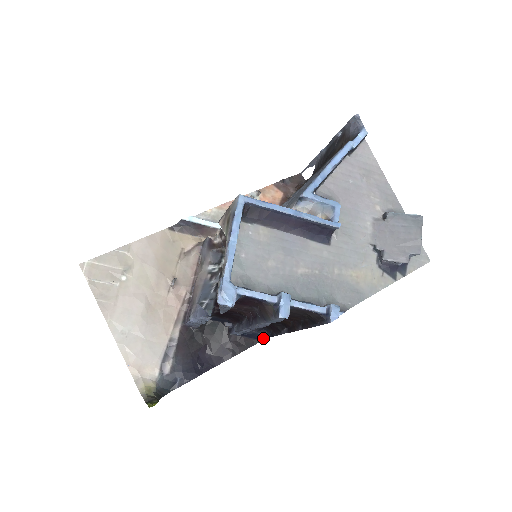
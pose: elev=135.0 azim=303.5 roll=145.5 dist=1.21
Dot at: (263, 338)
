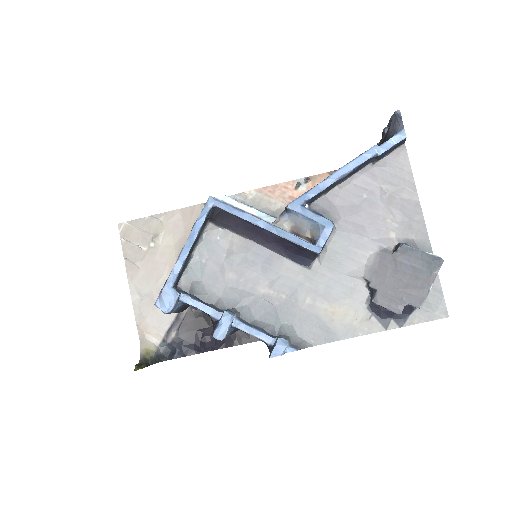
Dot at: occluded
